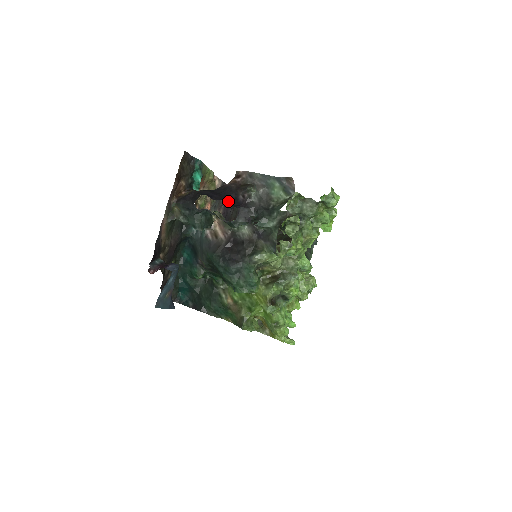
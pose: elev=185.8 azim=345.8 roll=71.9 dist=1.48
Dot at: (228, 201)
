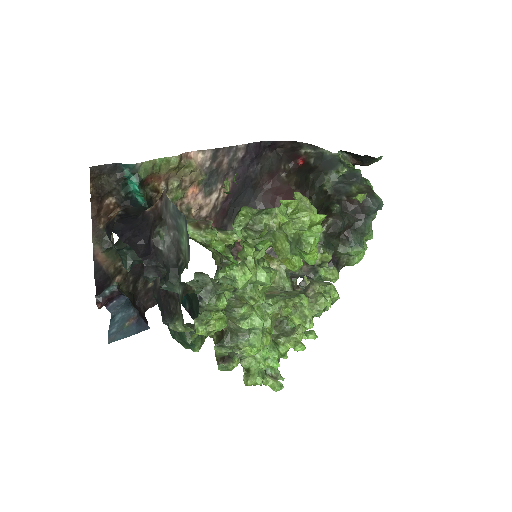
Dot at: (139, 244)
